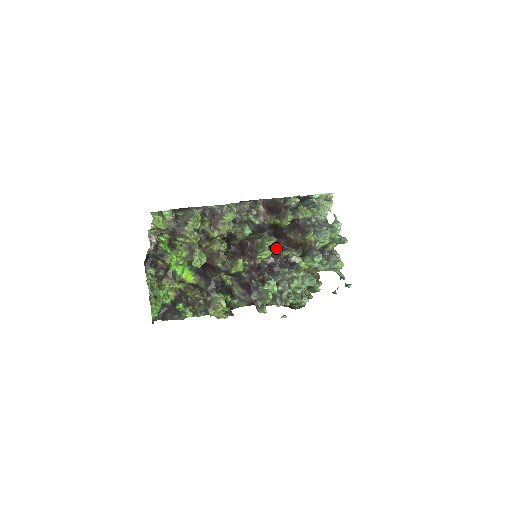
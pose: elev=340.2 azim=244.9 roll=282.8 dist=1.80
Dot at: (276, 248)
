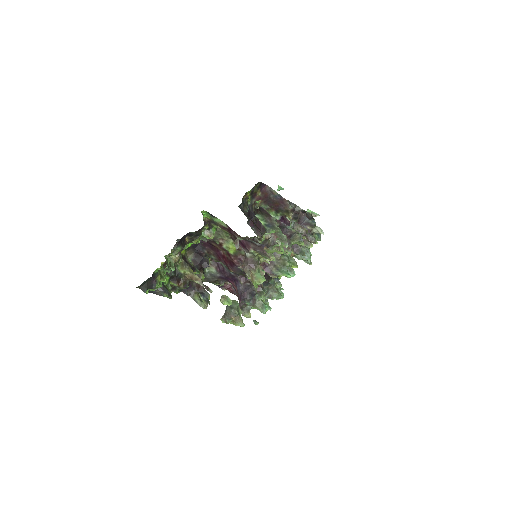
Dot at: occluded
